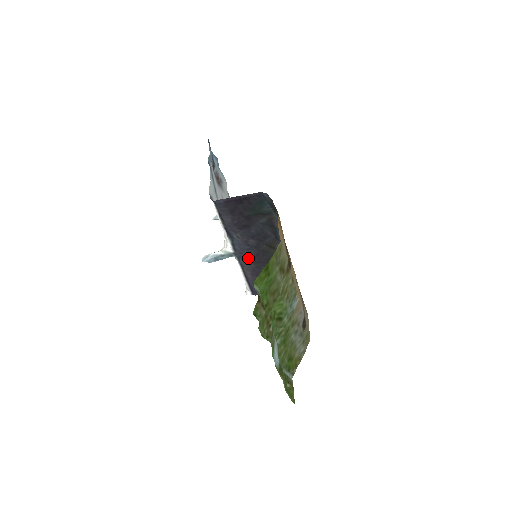
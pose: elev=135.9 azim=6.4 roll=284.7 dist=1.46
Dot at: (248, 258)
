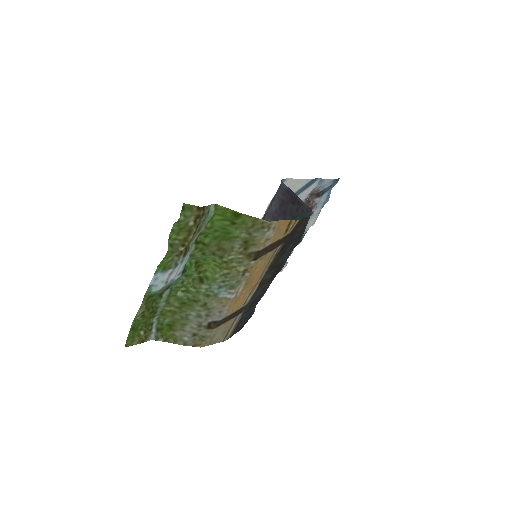
Dot at: occluded
